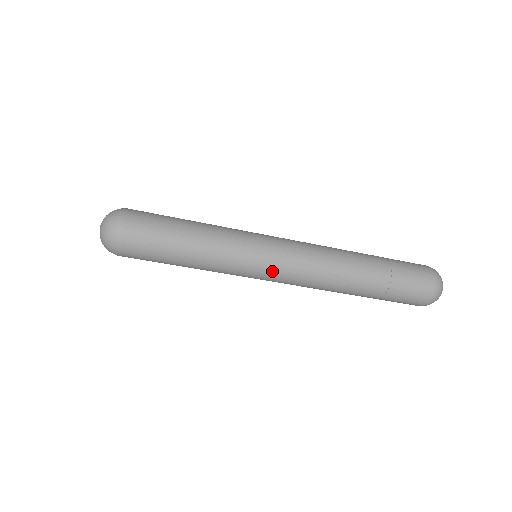
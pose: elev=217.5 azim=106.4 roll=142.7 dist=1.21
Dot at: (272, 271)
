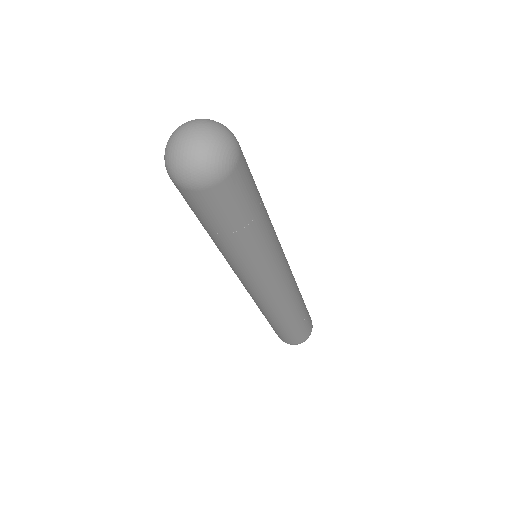
Dot at: (245, 284)
